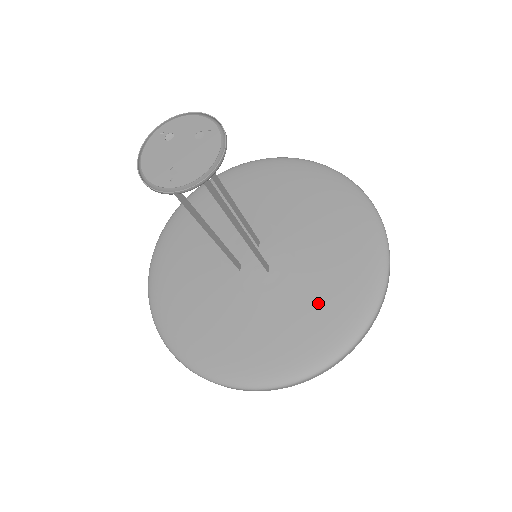
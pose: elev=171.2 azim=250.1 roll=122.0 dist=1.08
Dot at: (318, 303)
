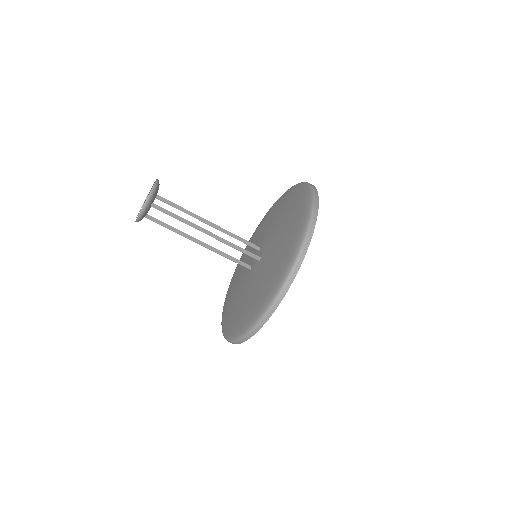
Dot at: (276, 261)
